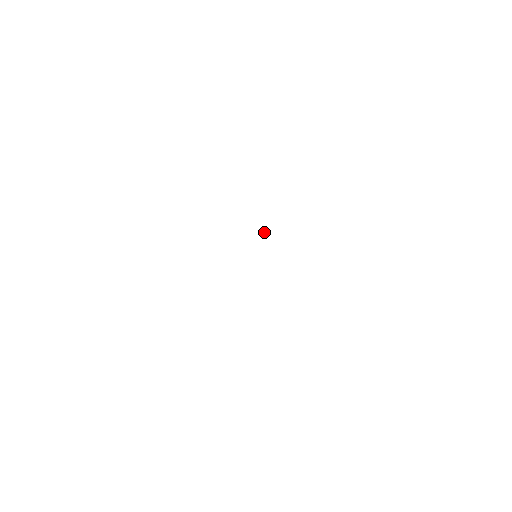
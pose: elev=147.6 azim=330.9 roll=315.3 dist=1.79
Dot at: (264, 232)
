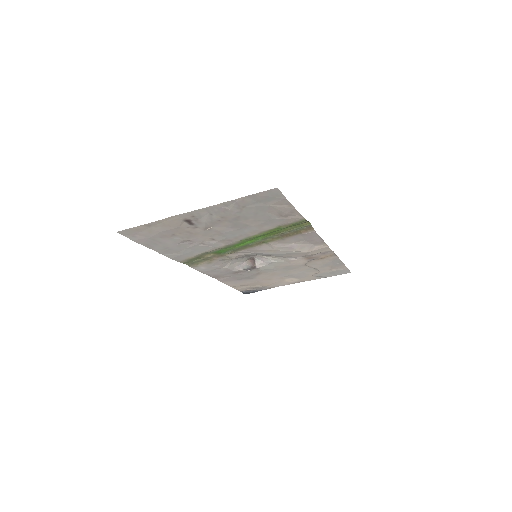
Dot at: (255, 263)
